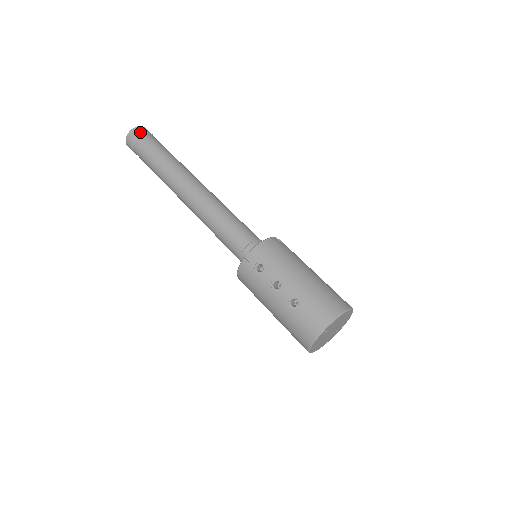
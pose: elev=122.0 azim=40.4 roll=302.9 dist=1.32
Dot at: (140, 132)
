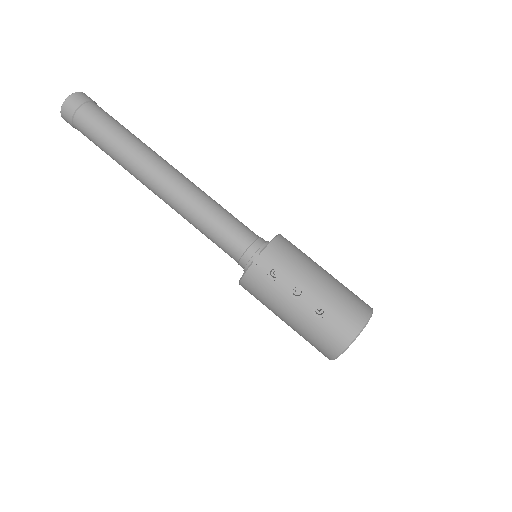
Dot at: (82, 100)
